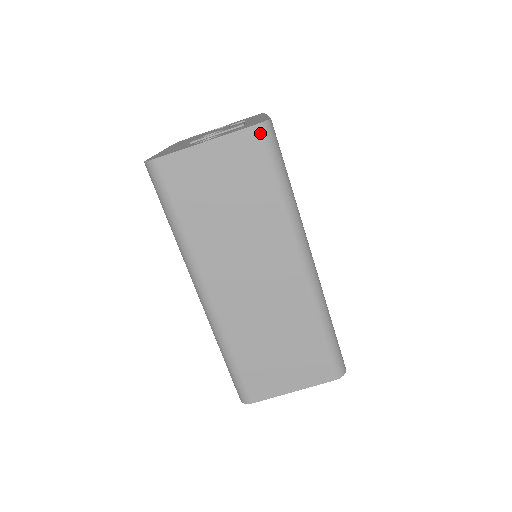
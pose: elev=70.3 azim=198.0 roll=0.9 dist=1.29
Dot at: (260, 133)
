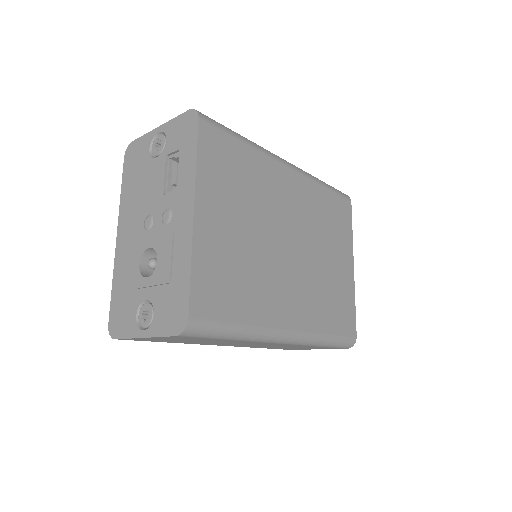
Dot at: (185, 336)
